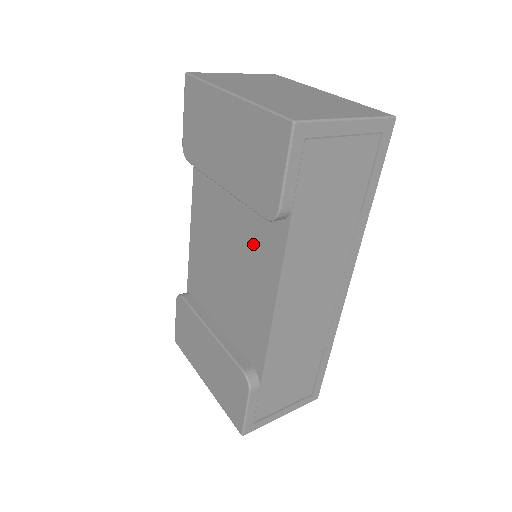
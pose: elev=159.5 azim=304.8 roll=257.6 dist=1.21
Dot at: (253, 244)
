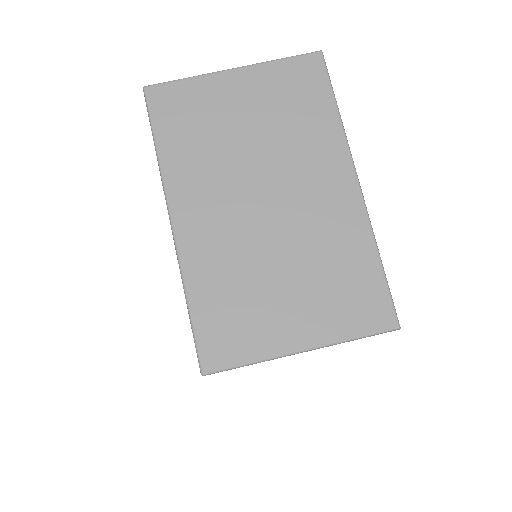
Dot at: occluded
